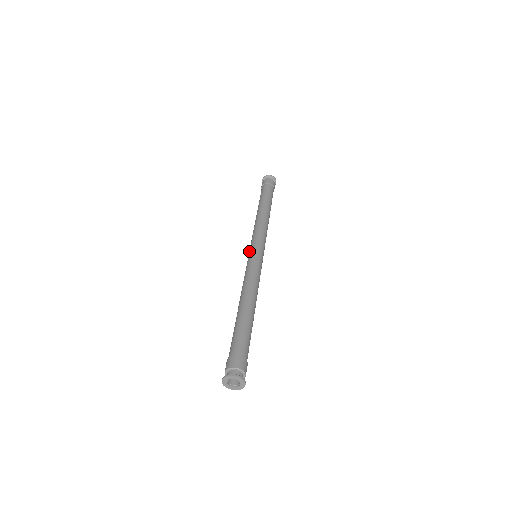
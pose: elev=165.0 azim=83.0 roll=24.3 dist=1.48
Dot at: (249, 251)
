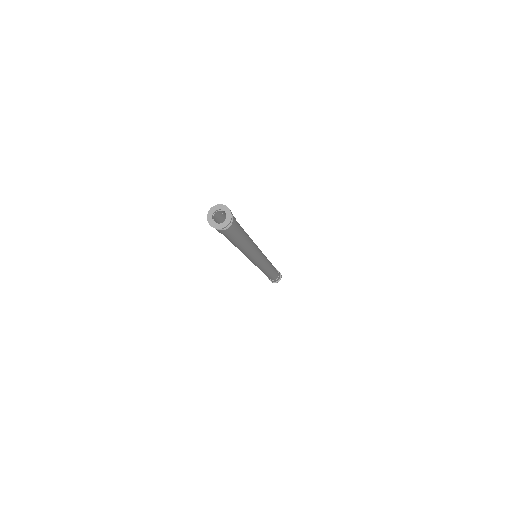
Dot at: occluded
